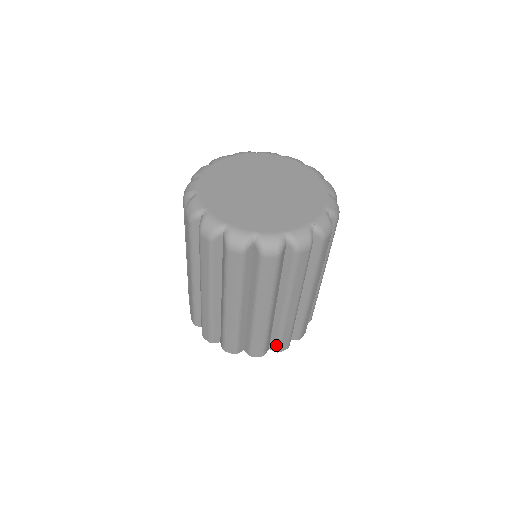
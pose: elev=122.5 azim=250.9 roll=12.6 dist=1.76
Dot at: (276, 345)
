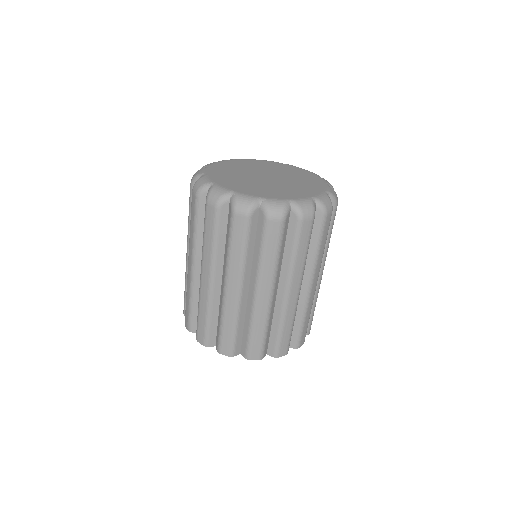
Dot at: (309, 326)
